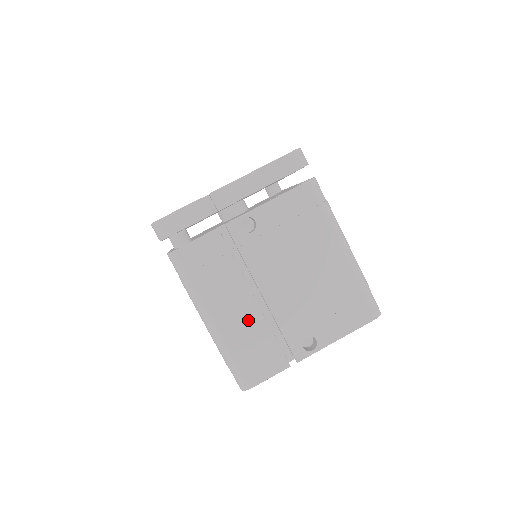
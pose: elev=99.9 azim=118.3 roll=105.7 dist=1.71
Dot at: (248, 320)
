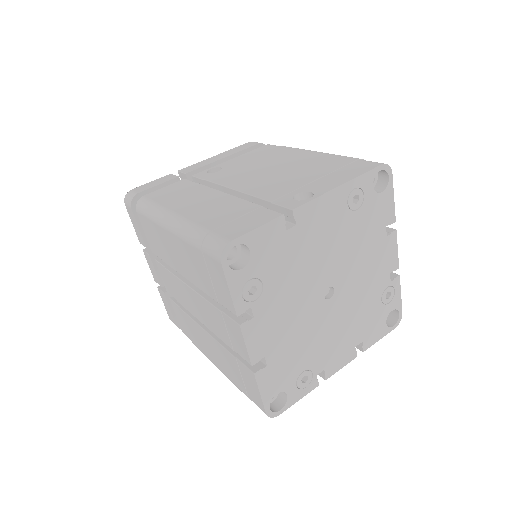
Dot at: (219, 204)
